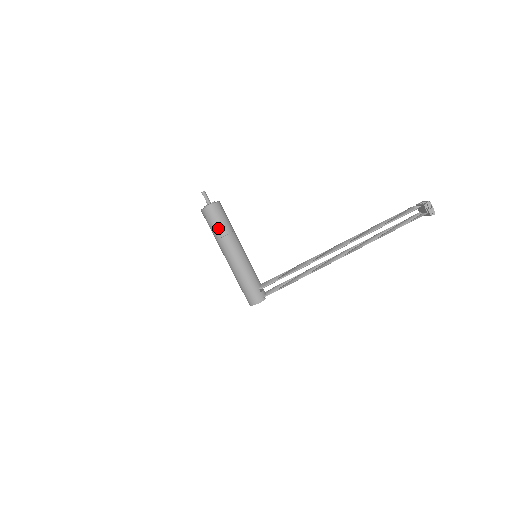
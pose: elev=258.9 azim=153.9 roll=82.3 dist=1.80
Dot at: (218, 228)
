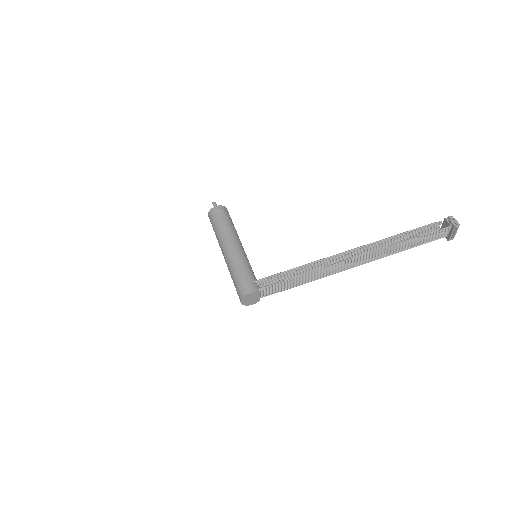
Dot at: (220, 223)
